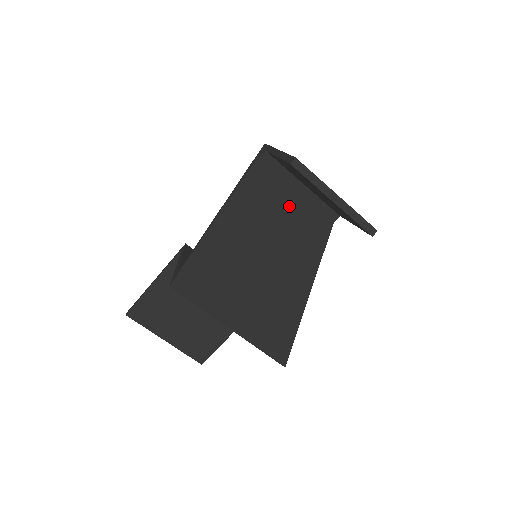
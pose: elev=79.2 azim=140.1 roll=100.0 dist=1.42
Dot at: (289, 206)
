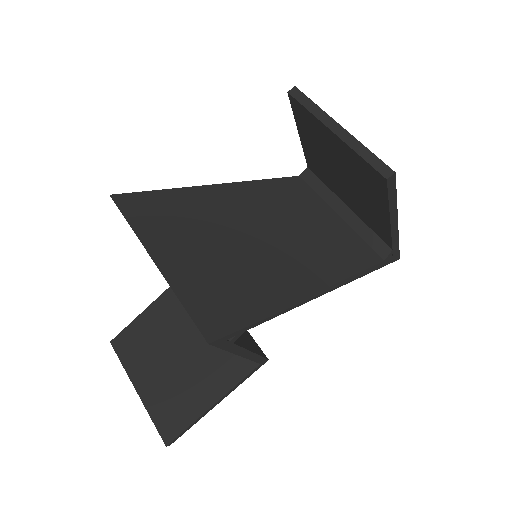
Dot at: (319, 219)
